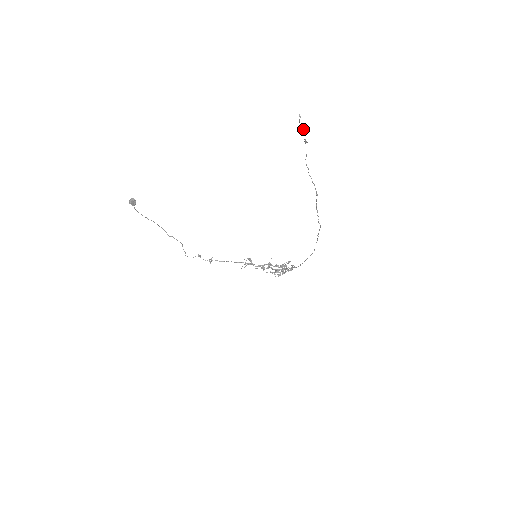
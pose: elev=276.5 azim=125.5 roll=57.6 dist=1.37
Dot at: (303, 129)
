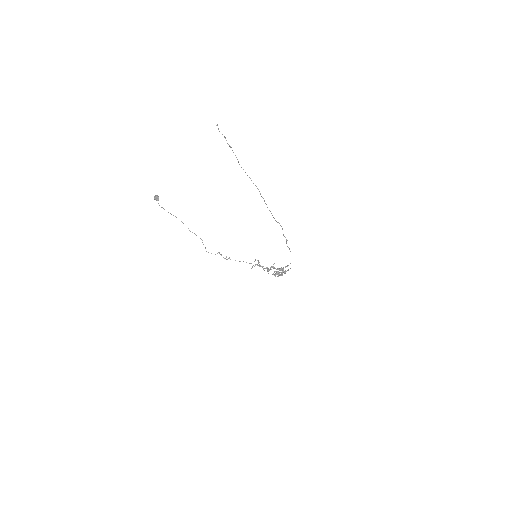
Dot at: occluded
